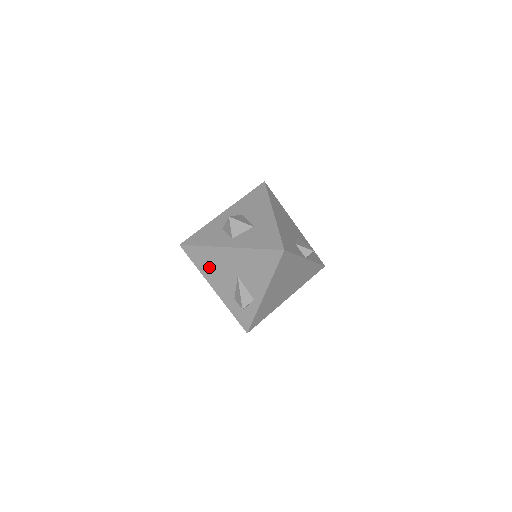
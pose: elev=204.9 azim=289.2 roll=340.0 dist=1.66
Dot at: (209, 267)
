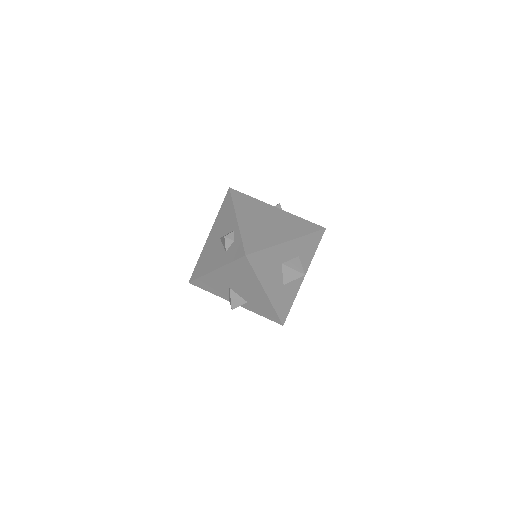
Dot at: (206, 263)
